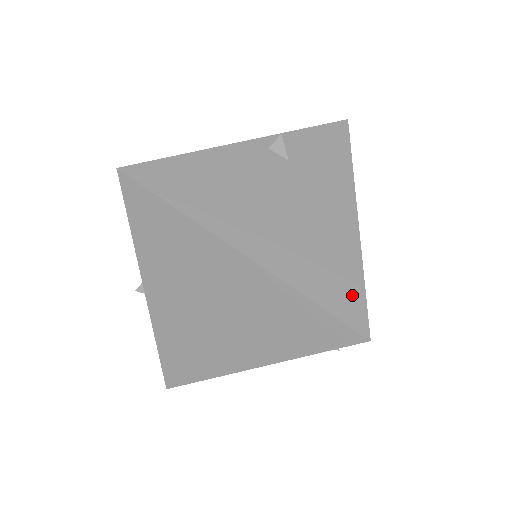
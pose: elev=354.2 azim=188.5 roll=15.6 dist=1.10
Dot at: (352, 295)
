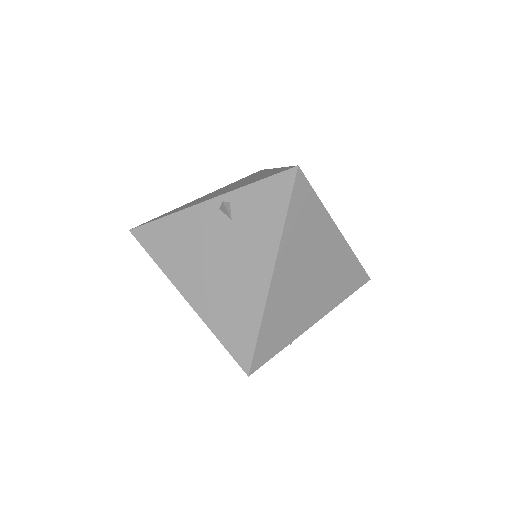
Dot at: (246, 343)
